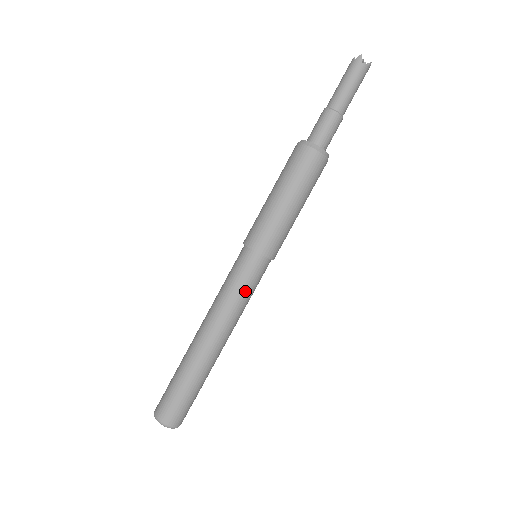
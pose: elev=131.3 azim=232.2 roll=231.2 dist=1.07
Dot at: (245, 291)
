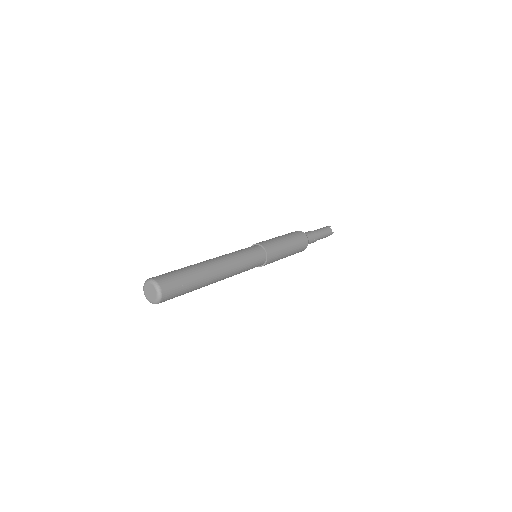
Dot at: (248, 258)
